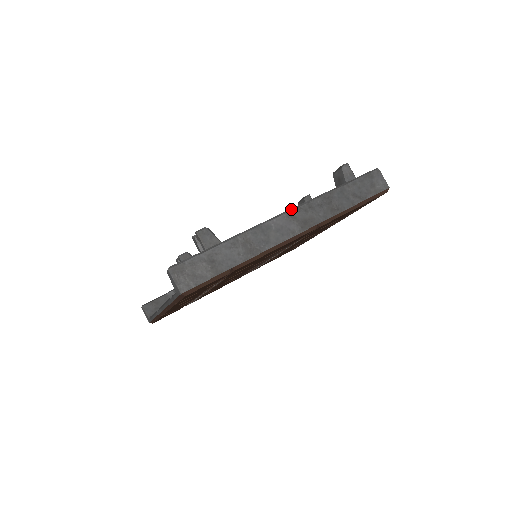
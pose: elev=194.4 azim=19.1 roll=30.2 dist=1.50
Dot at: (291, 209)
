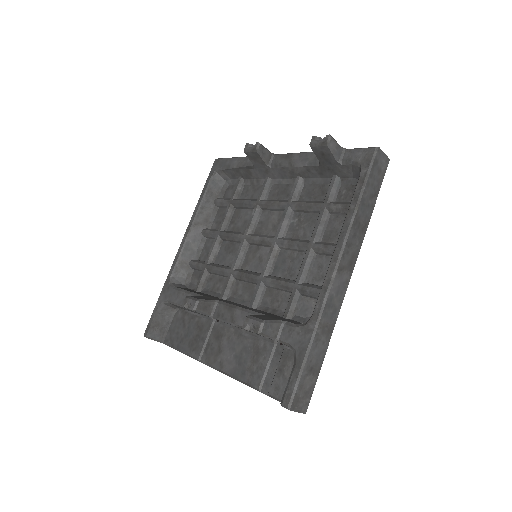
Dot at: (337, 263)
